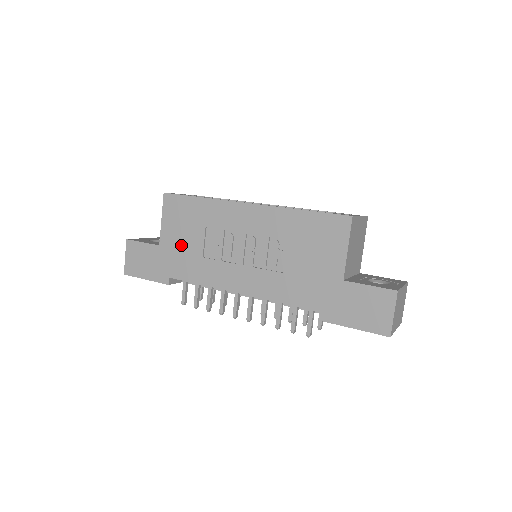
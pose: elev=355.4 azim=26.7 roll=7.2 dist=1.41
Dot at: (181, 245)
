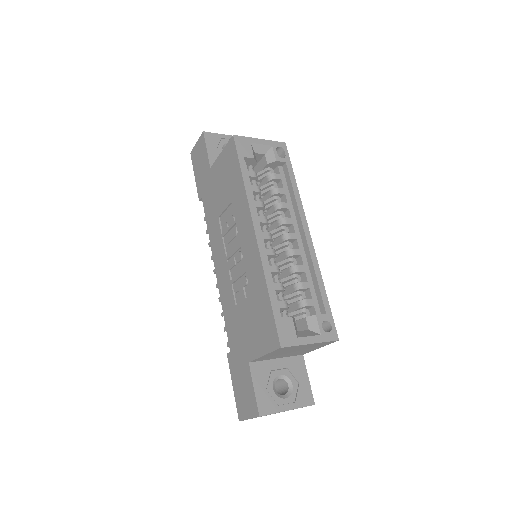
Dot at: (217, 189)
